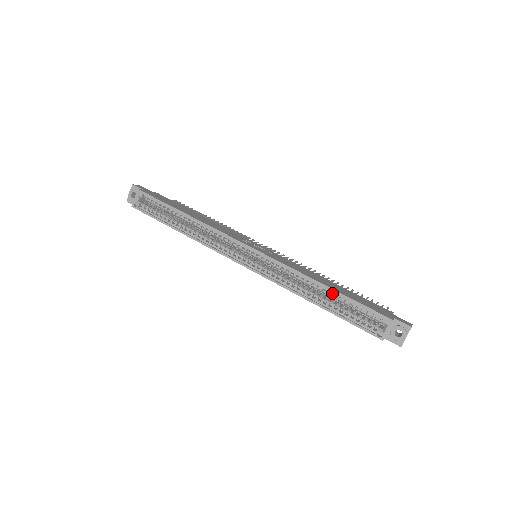
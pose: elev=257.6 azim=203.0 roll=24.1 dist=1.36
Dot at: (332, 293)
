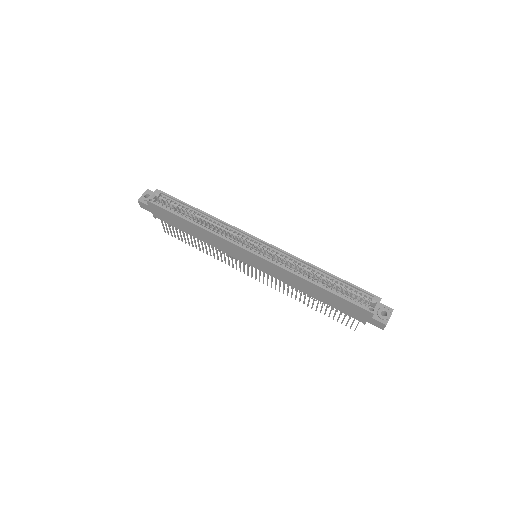
Dot at: (330, 278)
